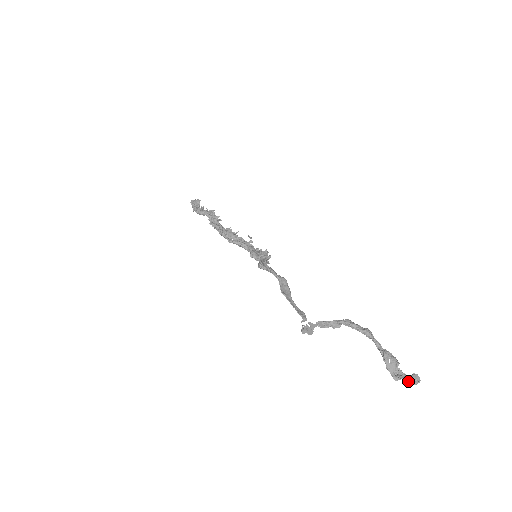
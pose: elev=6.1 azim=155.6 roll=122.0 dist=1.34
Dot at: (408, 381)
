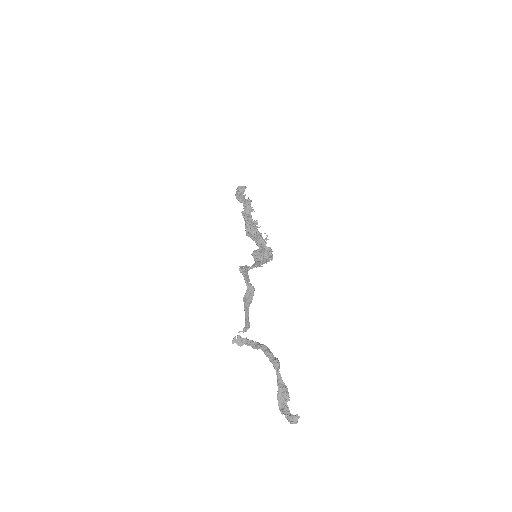
Dot at: (287, 418)
